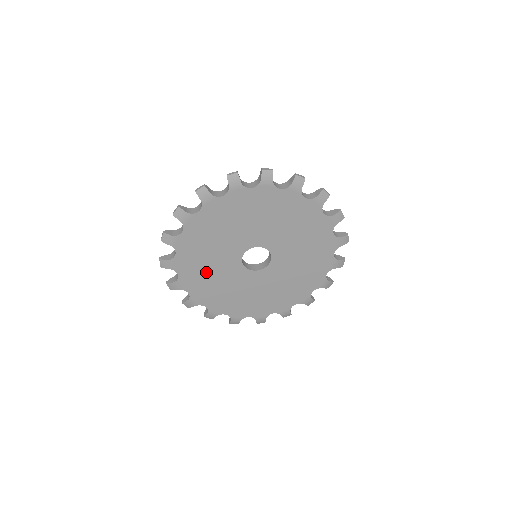
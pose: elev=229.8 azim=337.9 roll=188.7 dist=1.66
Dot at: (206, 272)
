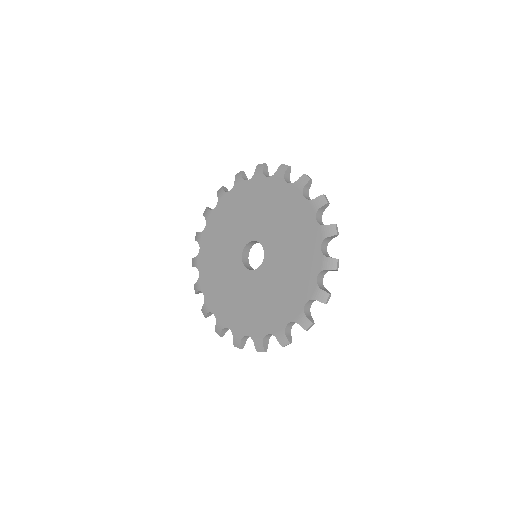
Dot at: (220, 239)
